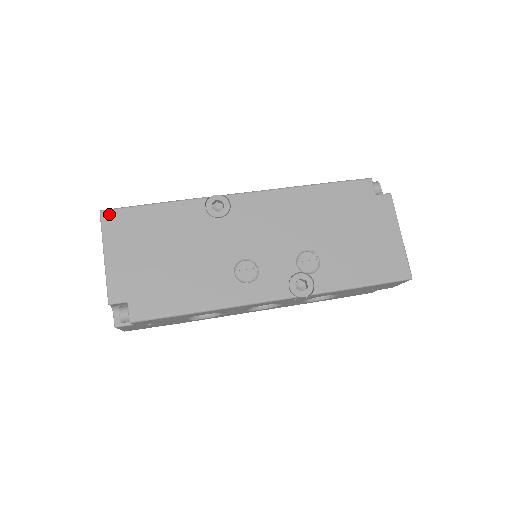
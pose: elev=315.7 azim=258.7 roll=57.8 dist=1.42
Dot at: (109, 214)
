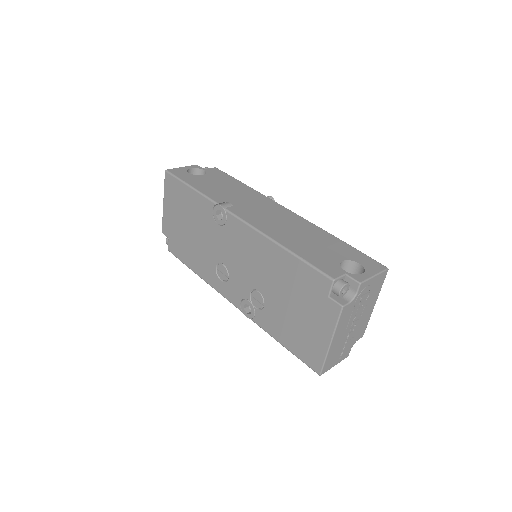
Dot at: (168, 176)
